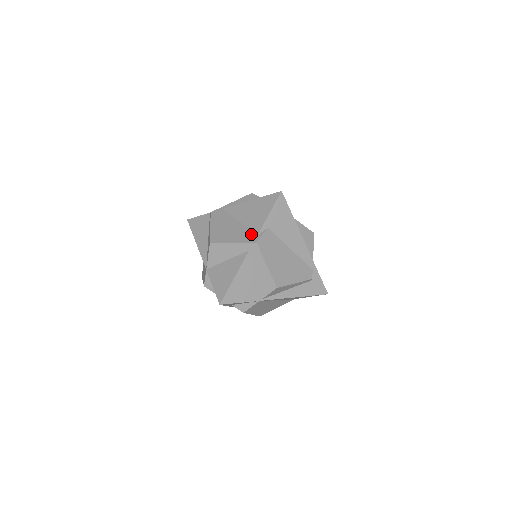
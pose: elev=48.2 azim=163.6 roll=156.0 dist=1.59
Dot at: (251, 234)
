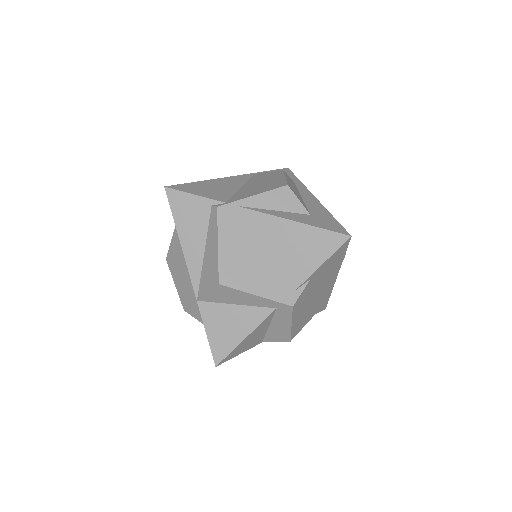
Dot at: (285, 286)
